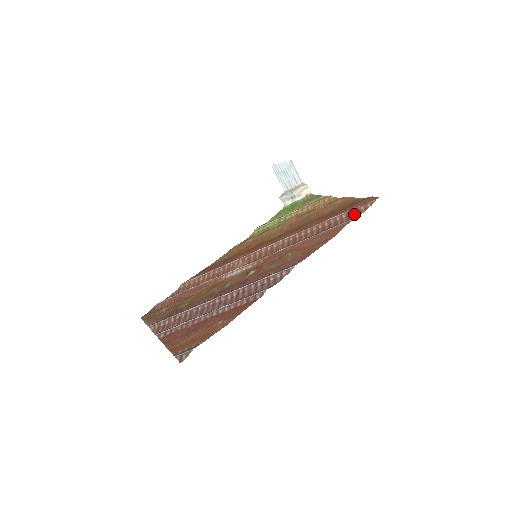
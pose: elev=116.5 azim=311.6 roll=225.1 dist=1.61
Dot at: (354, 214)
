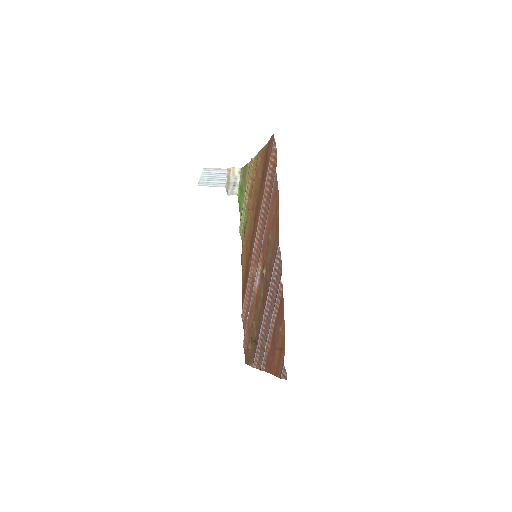
Dot at: (274, 164)
